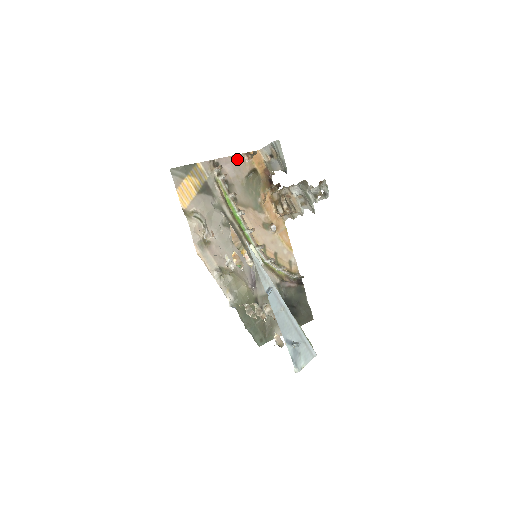
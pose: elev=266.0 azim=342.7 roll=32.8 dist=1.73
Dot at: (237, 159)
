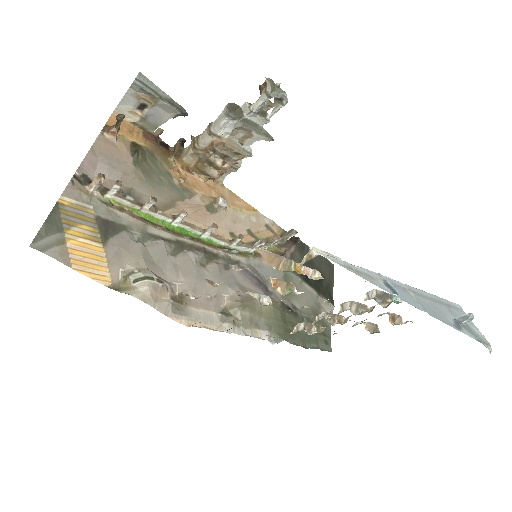
Dot at: (100, 148)
